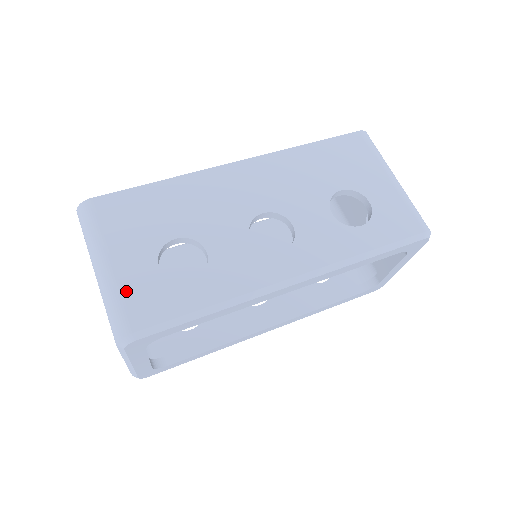
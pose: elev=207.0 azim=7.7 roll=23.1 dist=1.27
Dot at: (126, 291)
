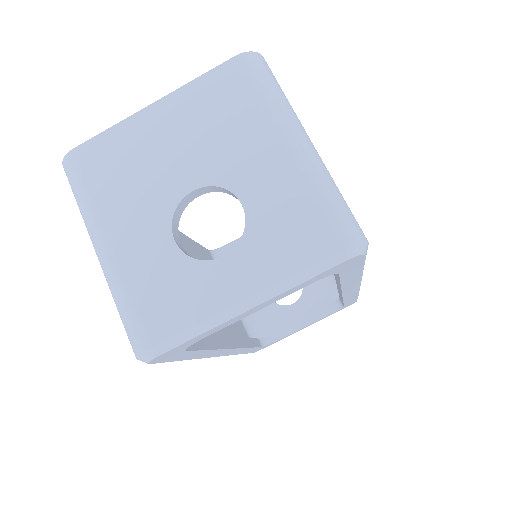
Dot at: occluded
